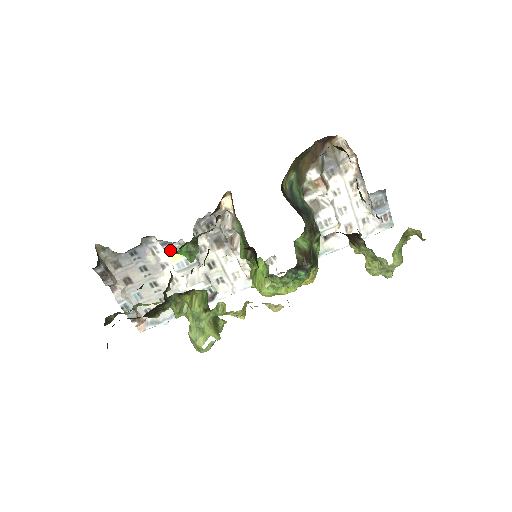
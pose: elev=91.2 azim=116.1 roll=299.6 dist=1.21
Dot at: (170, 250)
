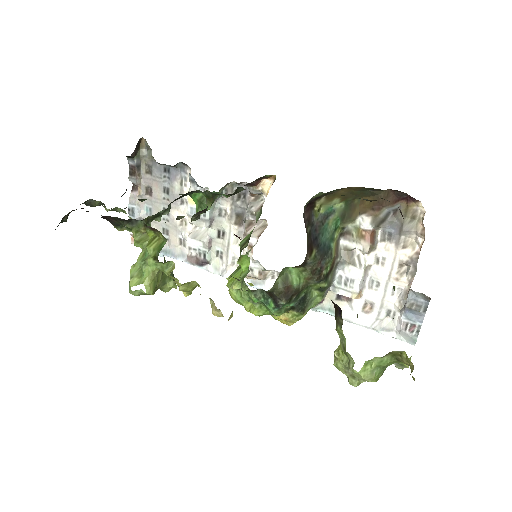
Dot at: (194, 190)
